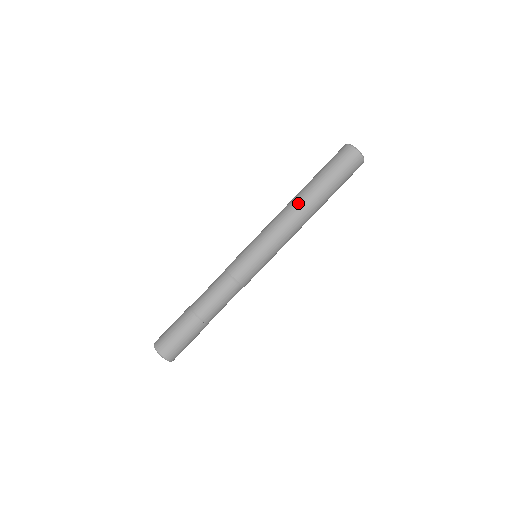
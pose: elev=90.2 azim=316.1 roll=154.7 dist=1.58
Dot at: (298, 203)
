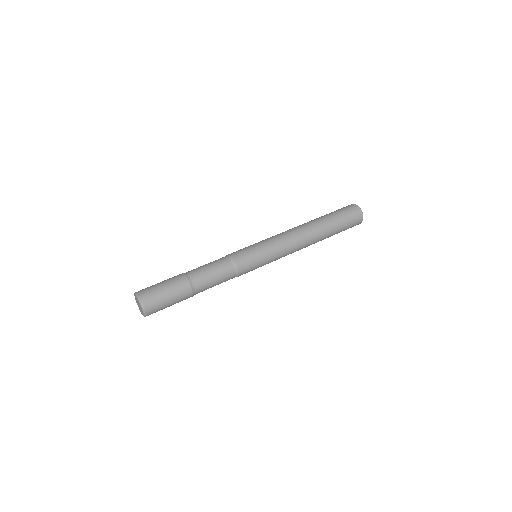
Dot at: (302, 225)
